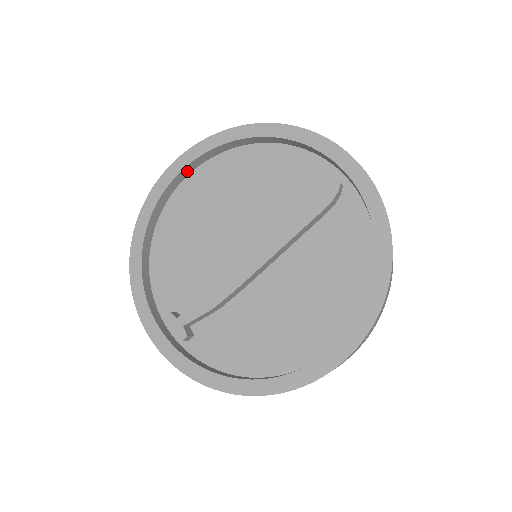
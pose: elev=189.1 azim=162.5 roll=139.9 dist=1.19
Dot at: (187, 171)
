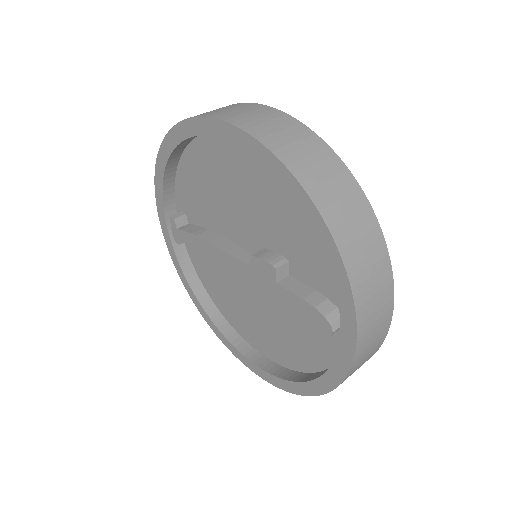
Dot at: occluded
